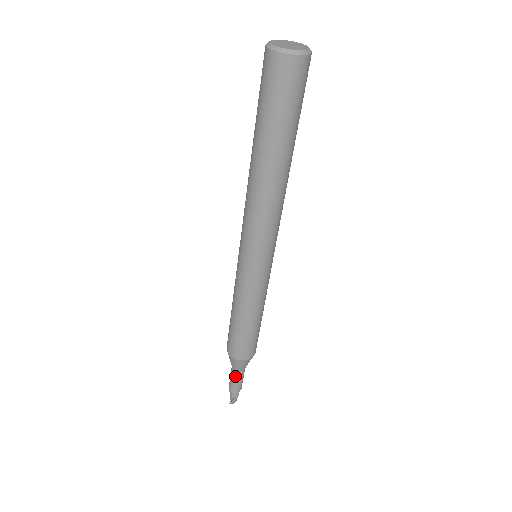
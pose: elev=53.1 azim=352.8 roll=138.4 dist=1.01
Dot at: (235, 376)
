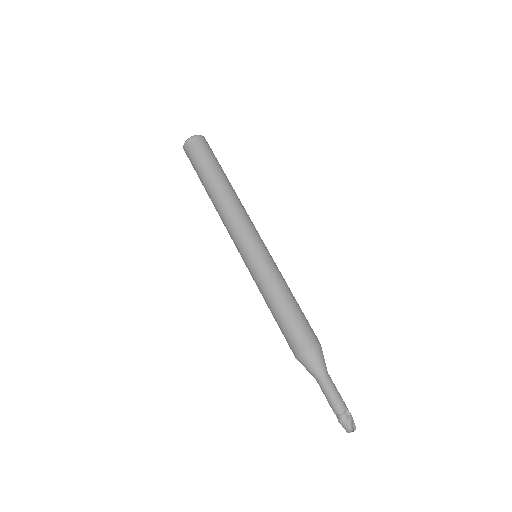
Dot at: (329, 382)
